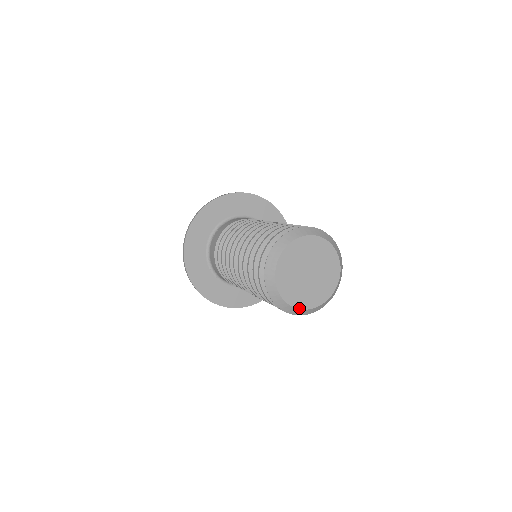
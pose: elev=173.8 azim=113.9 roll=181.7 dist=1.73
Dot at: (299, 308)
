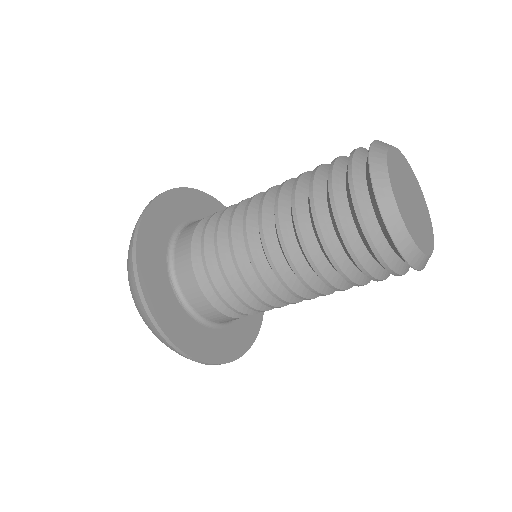
Dot at: (418, 246)
